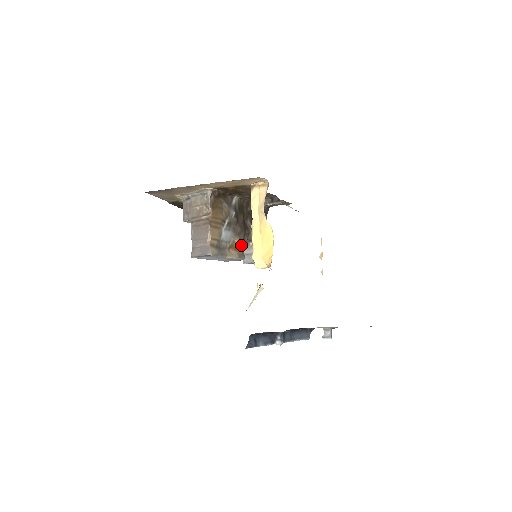
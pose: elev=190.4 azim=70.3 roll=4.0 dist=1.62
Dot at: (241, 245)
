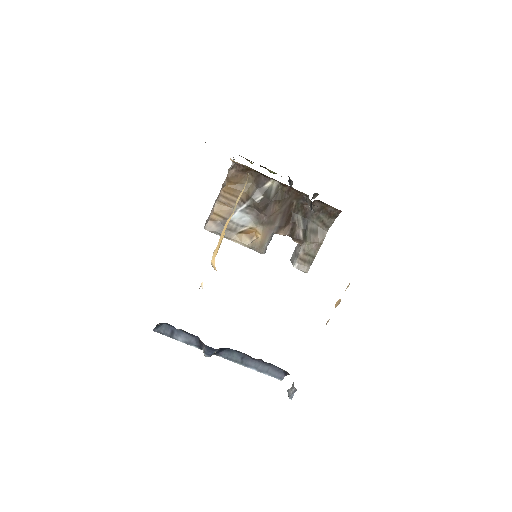
Dot at: (264, 236)
